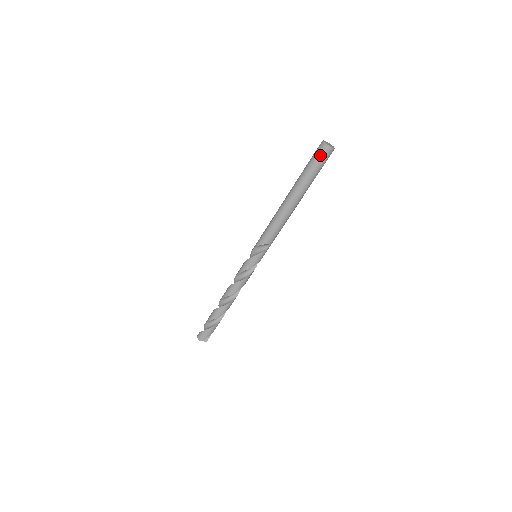
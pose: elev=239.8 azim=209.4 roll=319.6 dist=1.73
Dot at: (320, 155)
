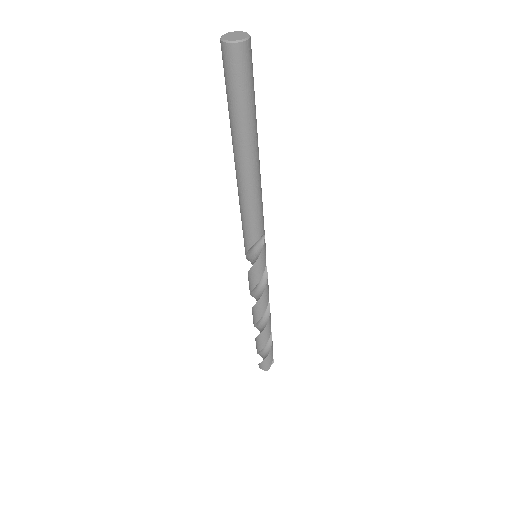
Dot at: (238, 67)
